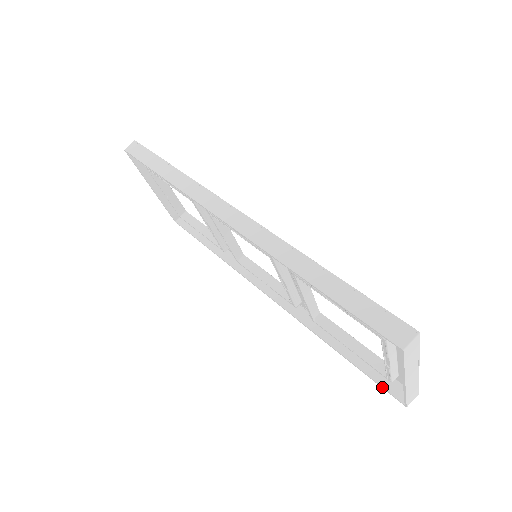
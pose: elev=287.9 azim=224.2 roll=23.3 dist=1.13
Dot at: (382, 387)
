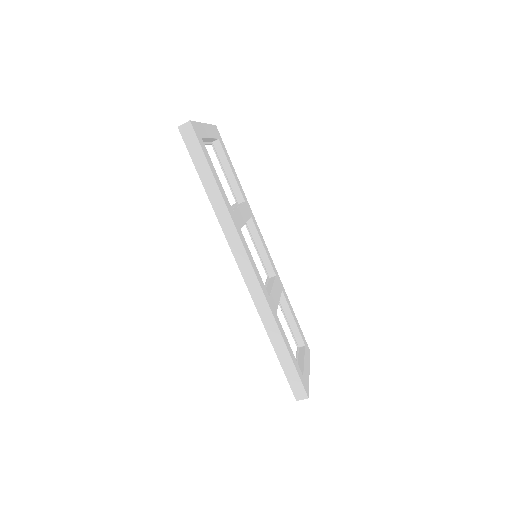
Dot at: occluded
